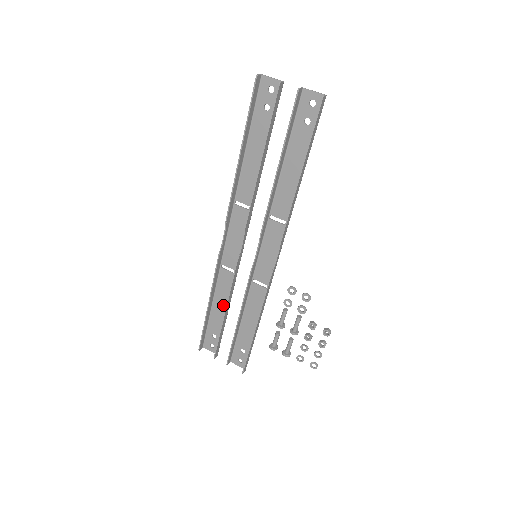
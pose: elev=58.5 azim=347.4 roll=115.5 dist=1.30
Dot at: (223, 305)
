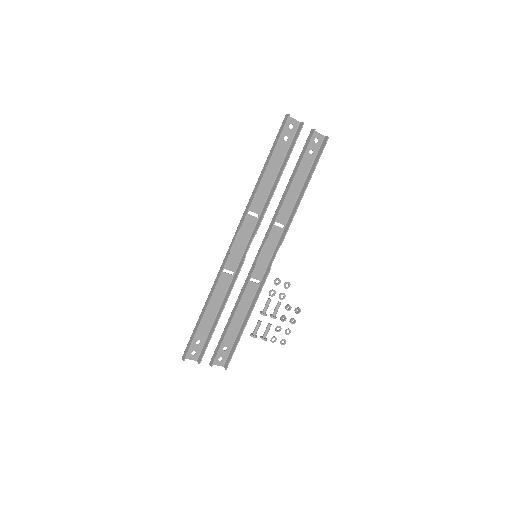
Dot at: (215, 307)
